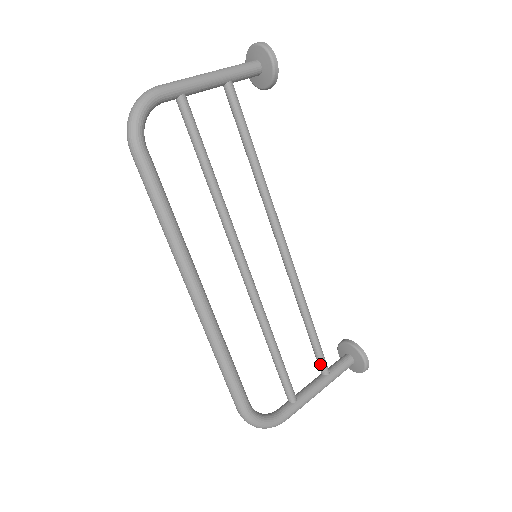
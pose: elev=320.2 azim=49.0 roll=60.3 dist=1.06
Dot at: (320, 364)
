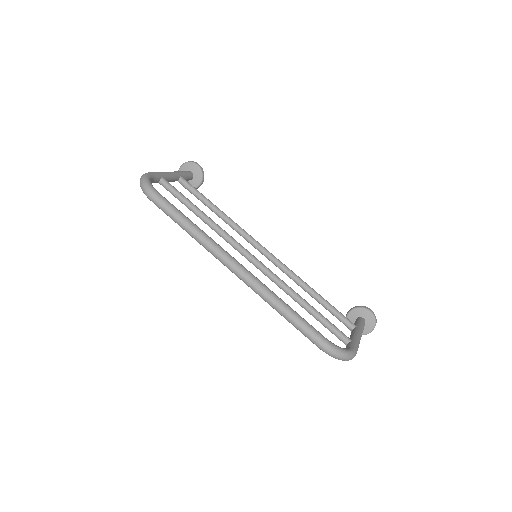
Dot at: (345, 321)
